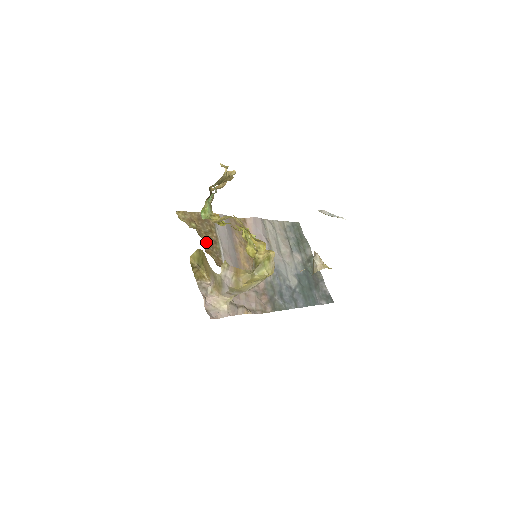
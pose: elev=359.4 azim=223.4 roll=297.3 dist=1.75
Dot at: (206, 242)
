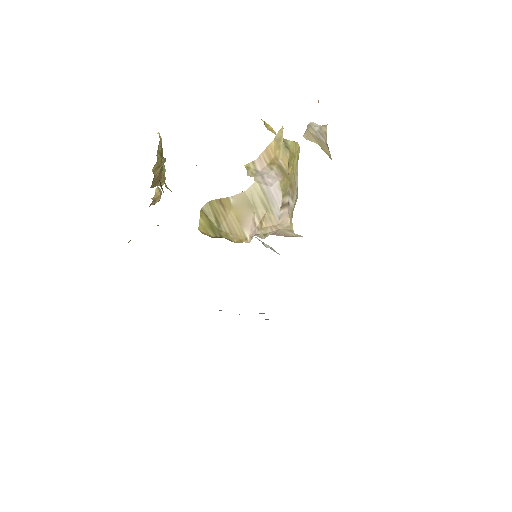
Dot at: occluded
